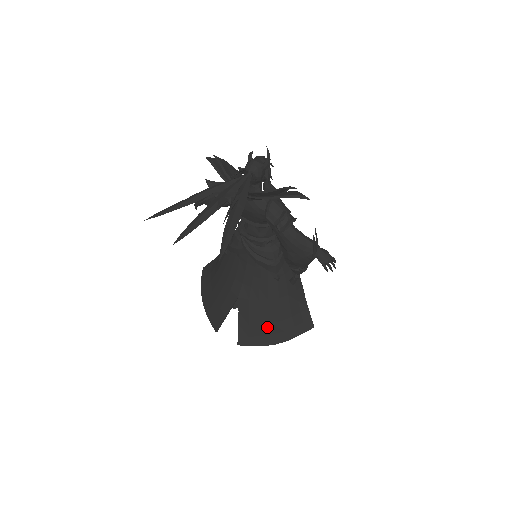
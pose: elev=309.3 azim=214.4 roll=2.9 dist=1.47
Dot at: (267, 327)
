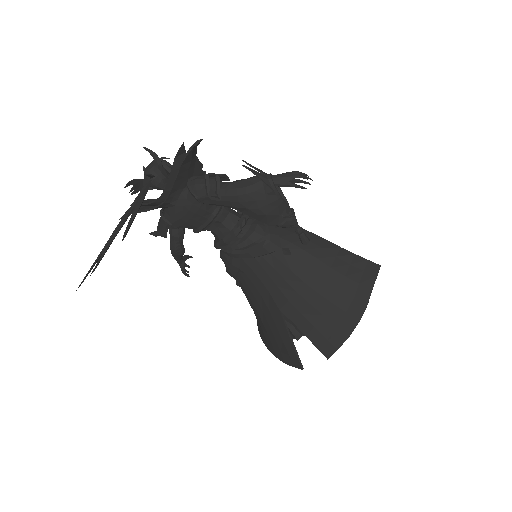
Dot at: (332, 311)
